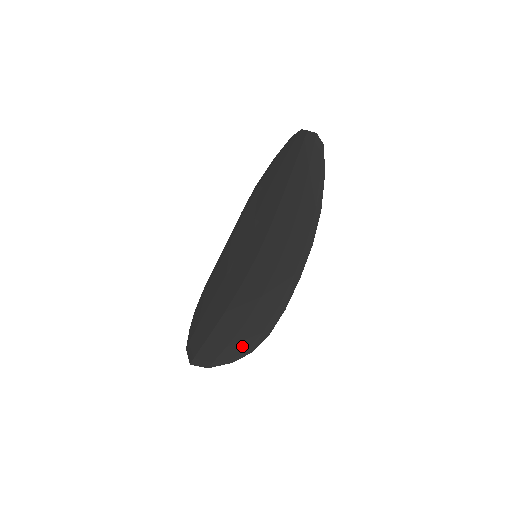
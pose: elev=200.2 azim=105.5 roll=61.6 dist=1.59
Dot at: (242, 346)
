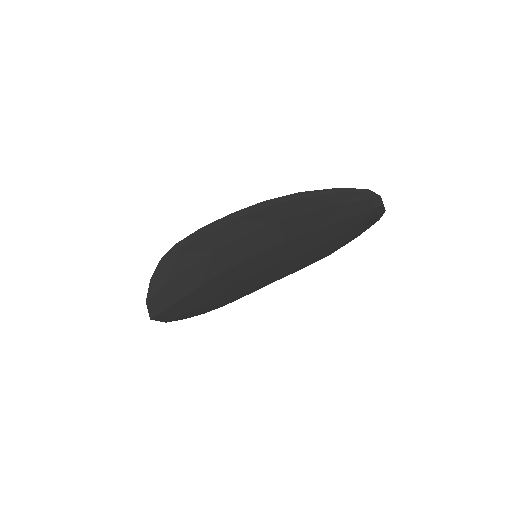
Dot at: (202, 311)
